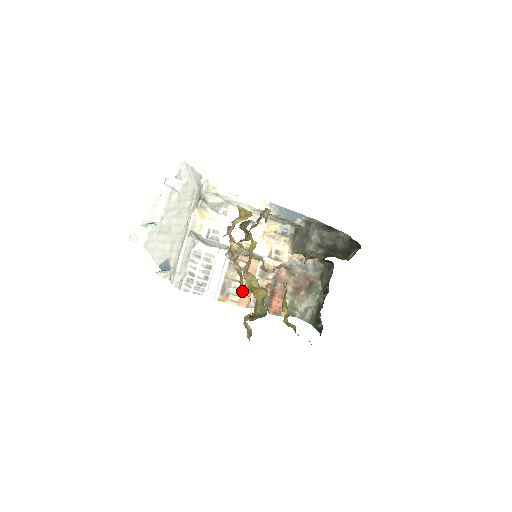
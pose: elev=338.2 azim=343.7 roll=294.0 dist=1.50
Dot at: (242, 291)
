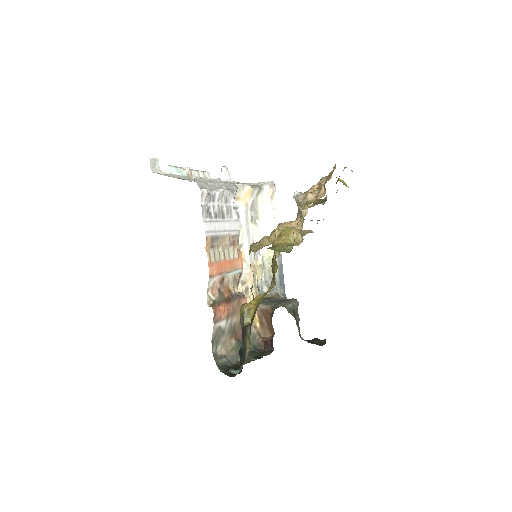
Dot at: (303, 208)
